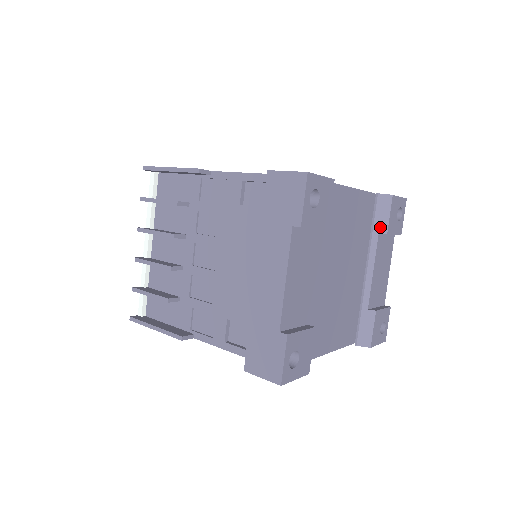
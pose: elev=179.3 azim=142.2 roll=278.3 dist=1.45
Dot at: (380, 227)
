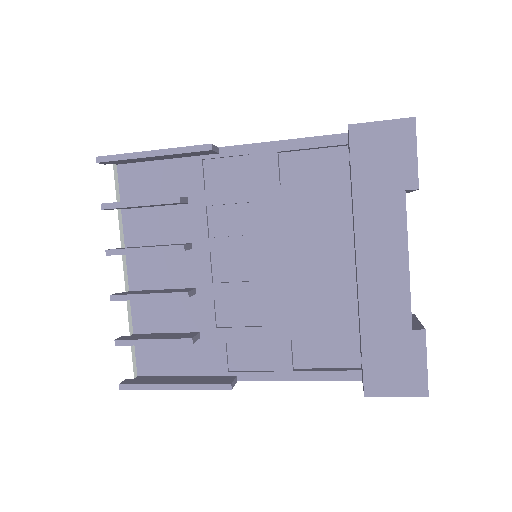
Dot at: occluded
